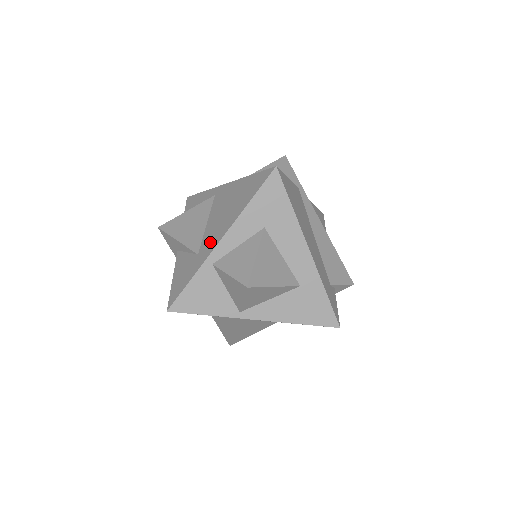
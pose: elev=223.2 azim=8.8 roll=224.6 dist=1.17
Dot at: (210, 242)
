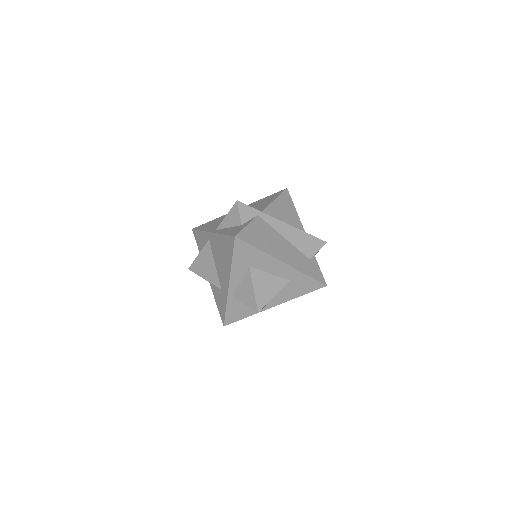
Dot at: (224, 283)
